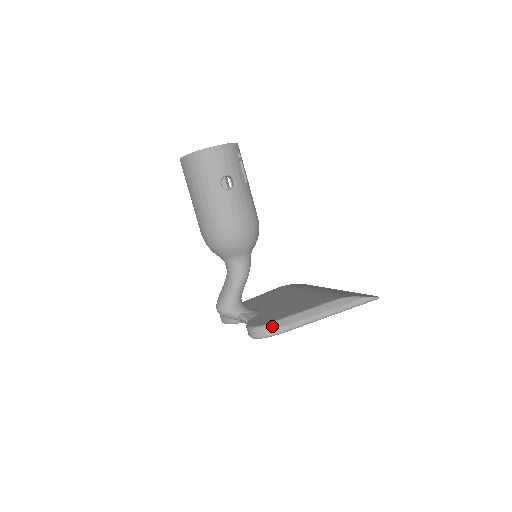
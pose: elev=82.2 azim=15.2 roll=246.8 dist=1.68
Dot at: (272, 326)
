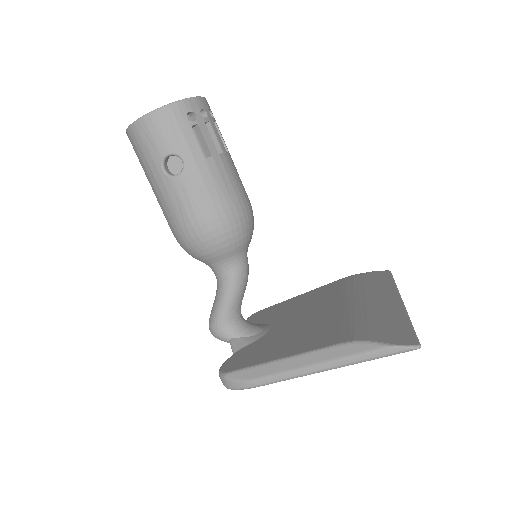
Dot at: (237, 376)
